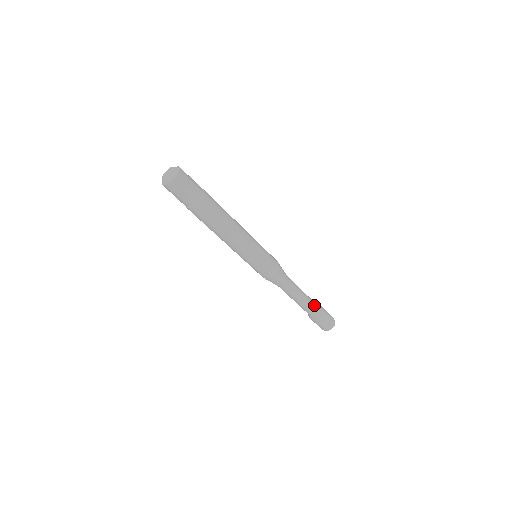
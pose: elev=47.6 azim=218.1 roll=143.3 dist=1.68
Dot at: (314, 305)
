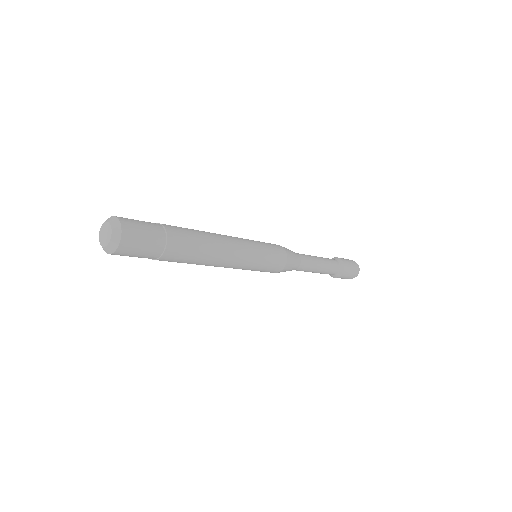
Dot at: (329, 274)
